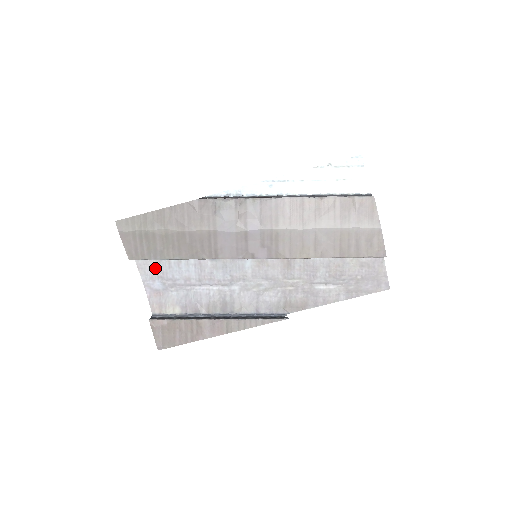
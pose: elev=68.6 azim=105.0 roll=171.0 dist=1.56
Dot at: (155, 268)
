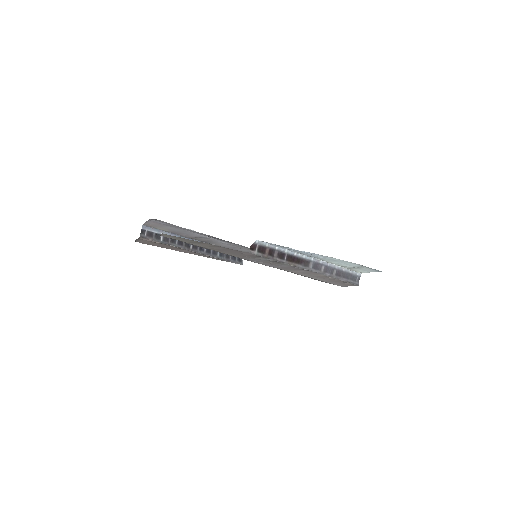
Dot at: (170, 224)
